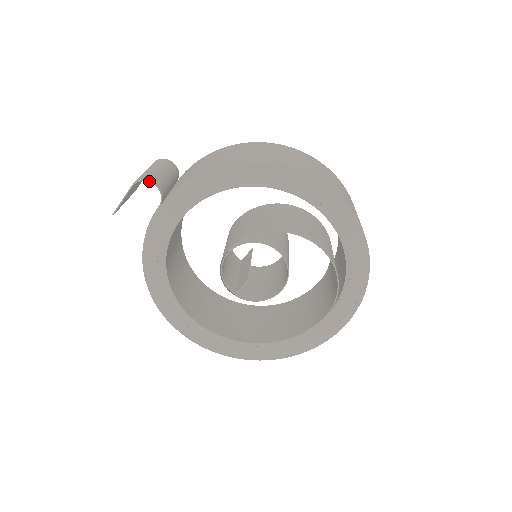
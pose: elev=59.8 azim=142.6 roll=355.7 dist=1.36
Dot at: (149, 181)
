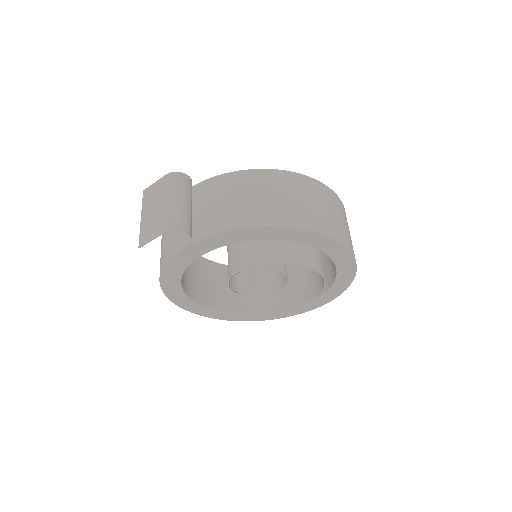
Dot at: (182, 231)
